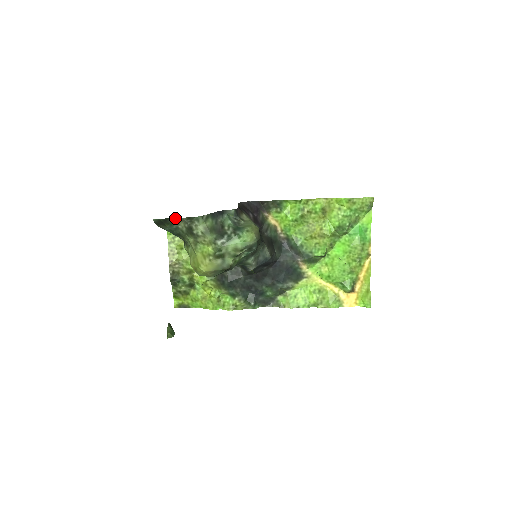
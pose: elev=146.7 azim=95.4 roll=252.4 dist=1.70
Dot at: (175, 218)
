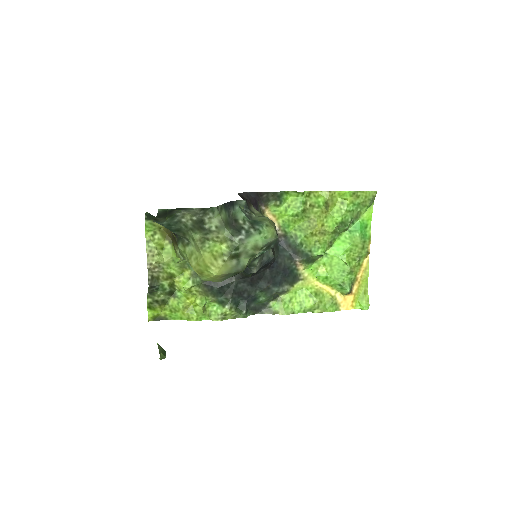
Dot at: (184, 208)
